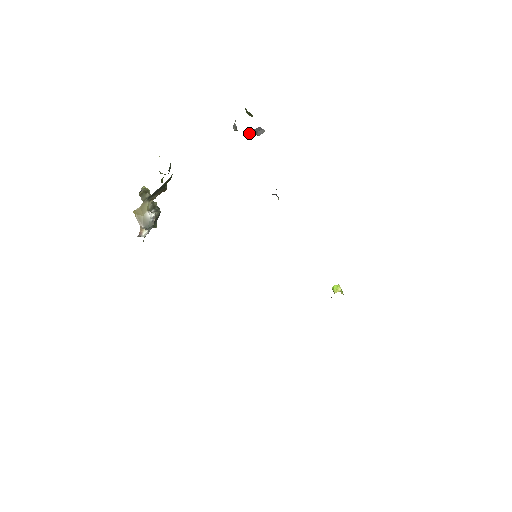
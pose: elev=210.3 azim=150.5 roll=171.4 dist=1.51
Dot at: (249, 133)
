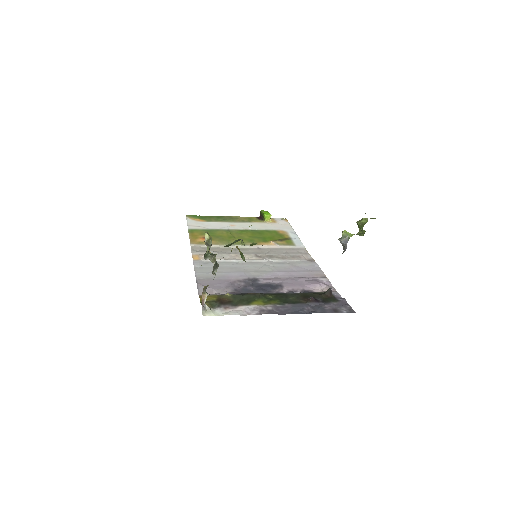
Dot at: occluded
